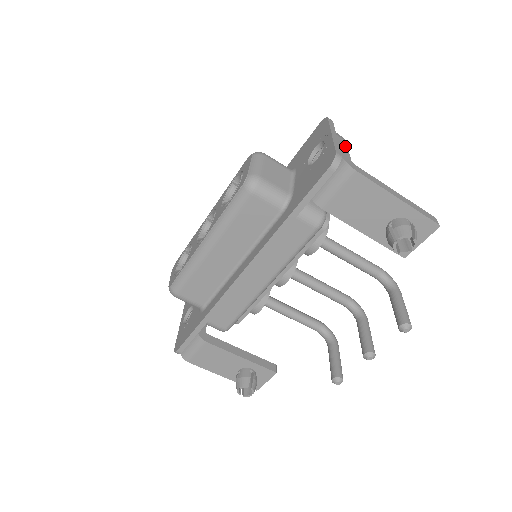
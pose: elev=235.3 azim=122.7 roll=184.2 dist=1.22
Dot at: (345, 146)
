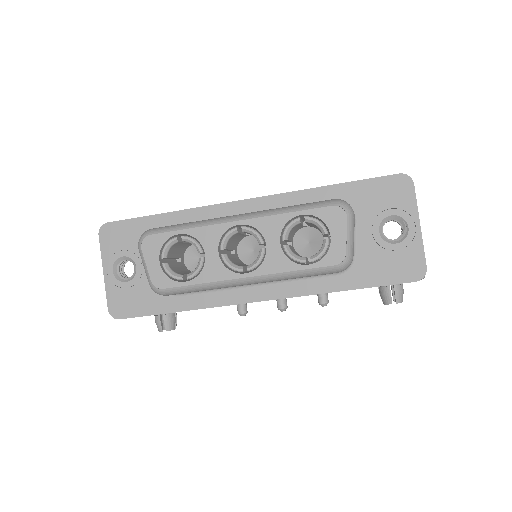
Dot at: occluded
